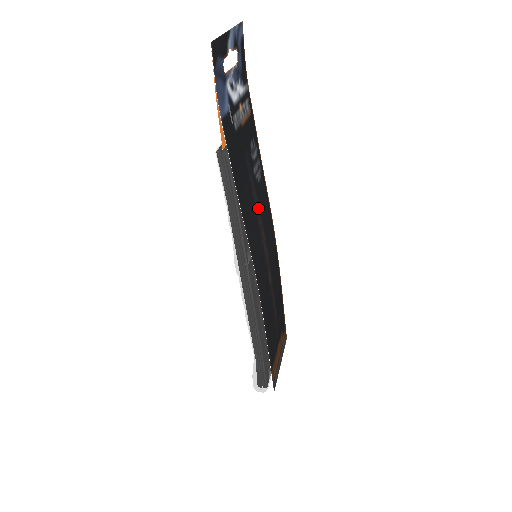
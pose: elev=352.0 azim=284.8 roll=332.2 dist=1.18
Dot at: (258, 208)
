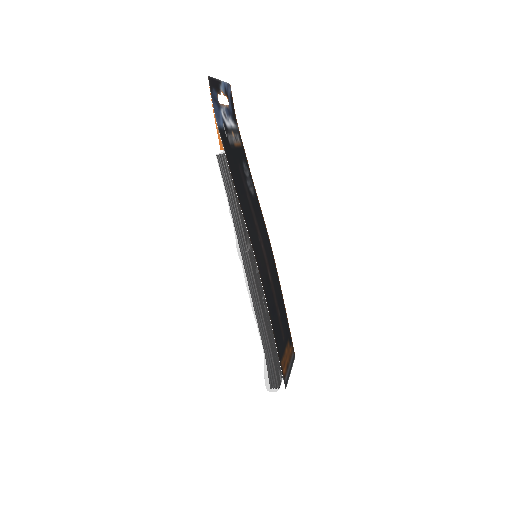
Dot at: (253, 212)
